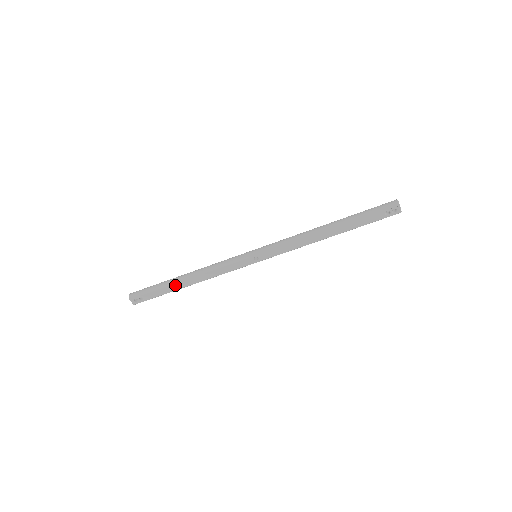
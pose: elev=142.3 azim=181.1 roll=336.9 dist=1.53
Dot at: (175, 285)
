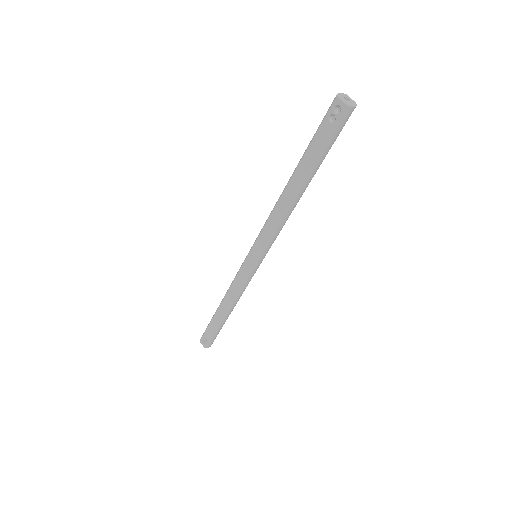
Dot at: (216, 315)
